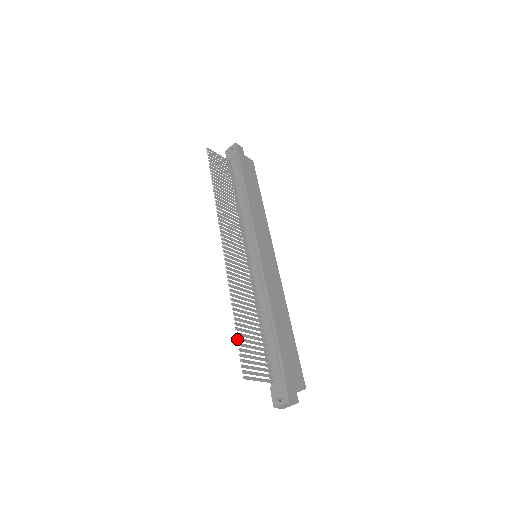
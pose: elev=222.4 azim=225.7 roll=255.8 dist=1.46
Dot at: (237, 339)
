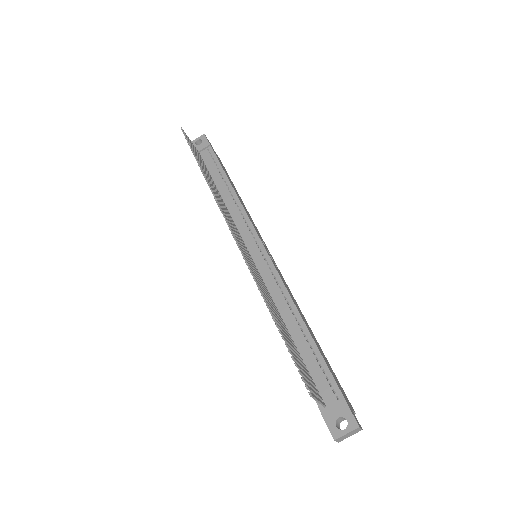
Dot at: (286, 344)
